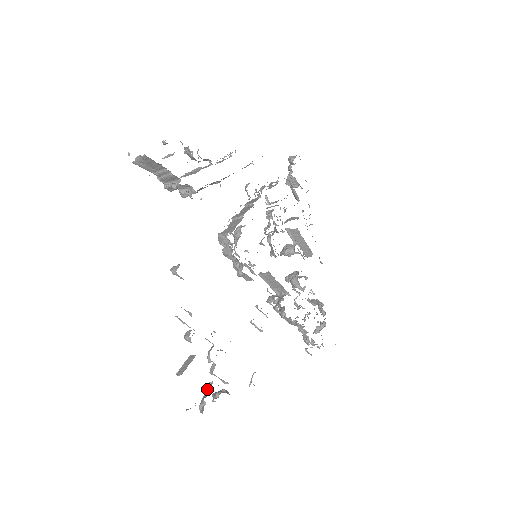
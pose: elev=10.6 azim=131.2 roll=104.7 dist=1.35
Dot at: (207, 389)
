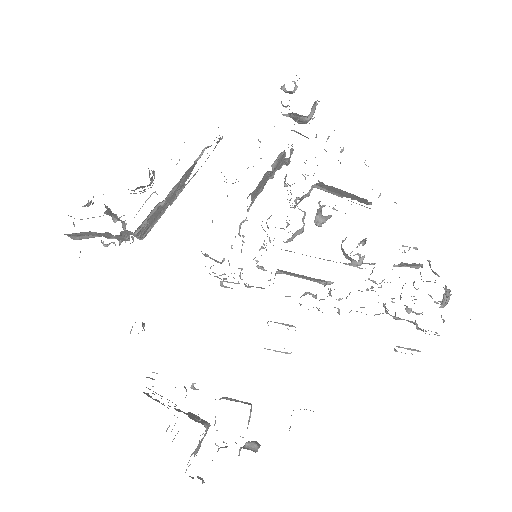
Dot at: (218, 448)
